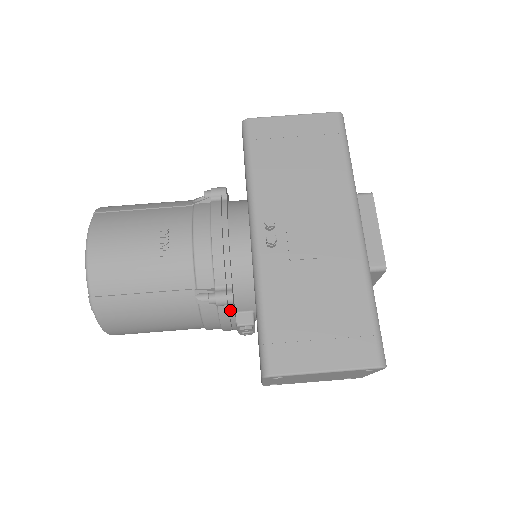
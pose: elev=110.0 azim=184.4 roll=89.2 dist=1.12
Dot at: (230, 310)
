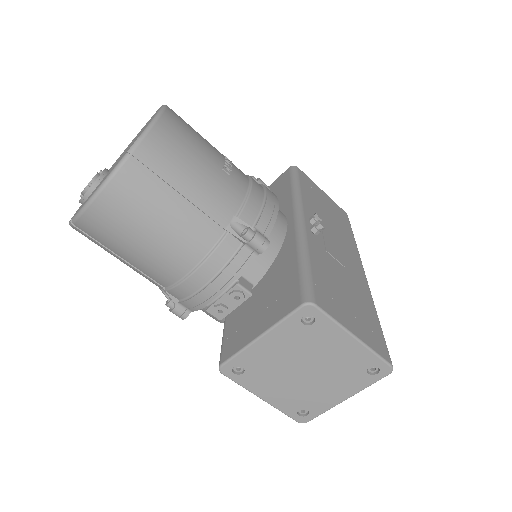
Dot at: (248, 260)
